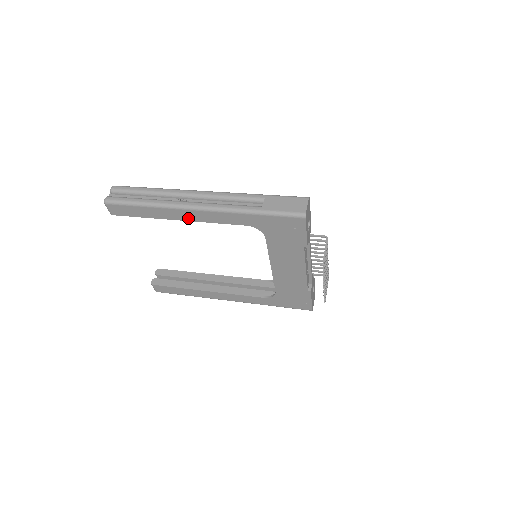
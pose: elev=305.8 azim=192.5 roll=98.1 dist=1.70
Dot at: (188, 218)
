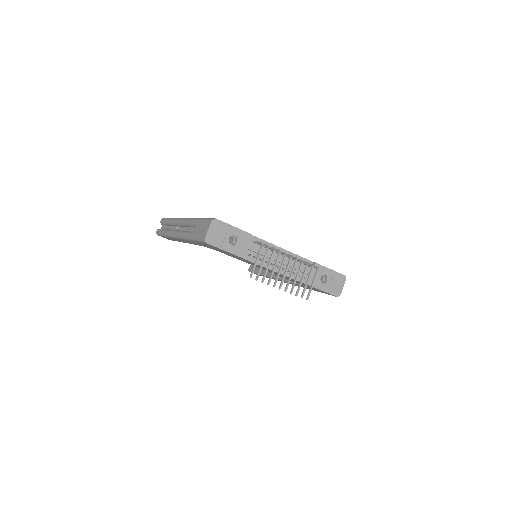
Dot at: occluded
